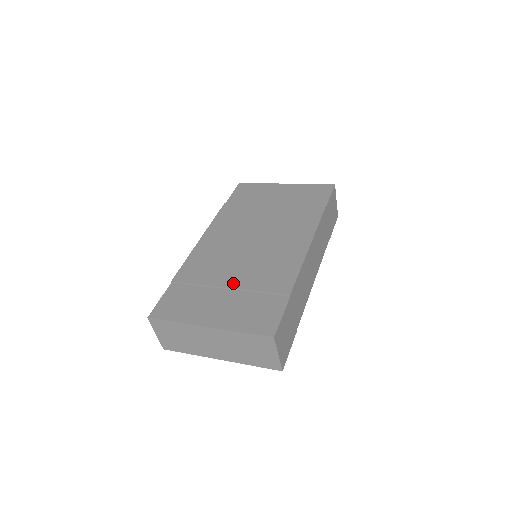
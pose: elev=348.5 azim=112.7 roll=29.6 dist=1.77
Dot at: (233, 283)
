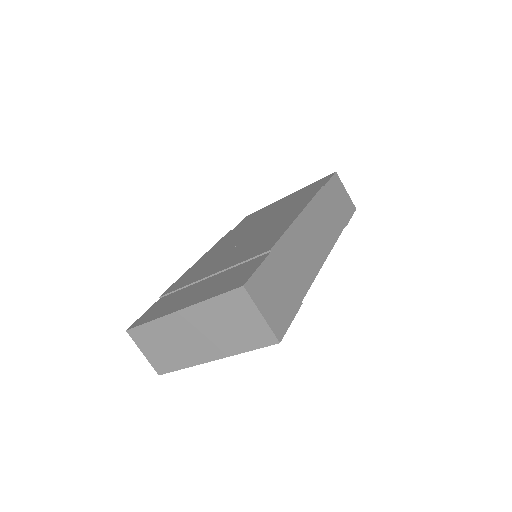
Dot at: (216, 270)
